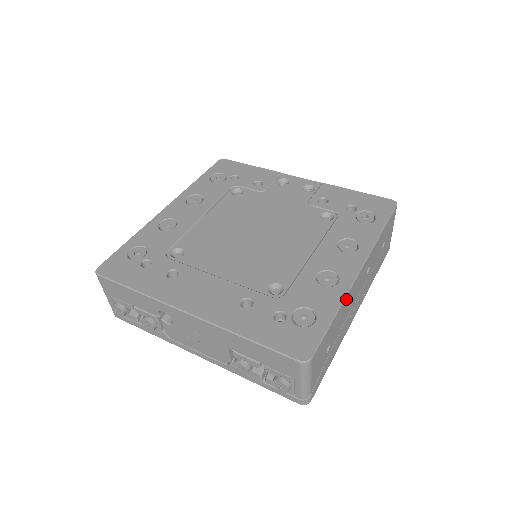
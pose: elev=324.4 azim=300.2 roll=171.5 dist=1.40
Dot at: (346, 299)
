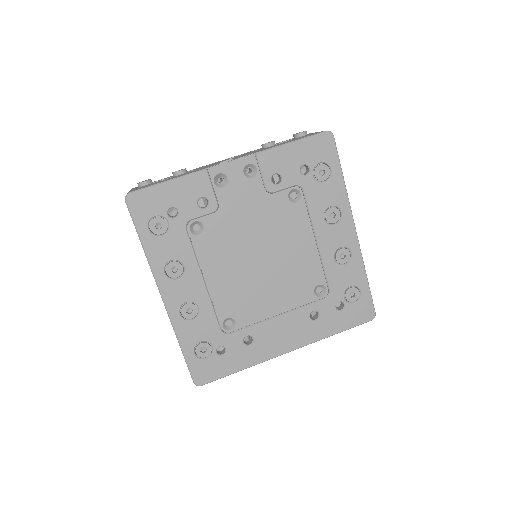
Dot at: (361, 258)
